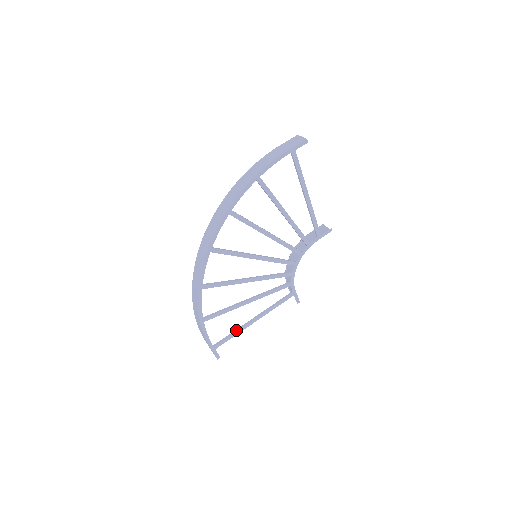
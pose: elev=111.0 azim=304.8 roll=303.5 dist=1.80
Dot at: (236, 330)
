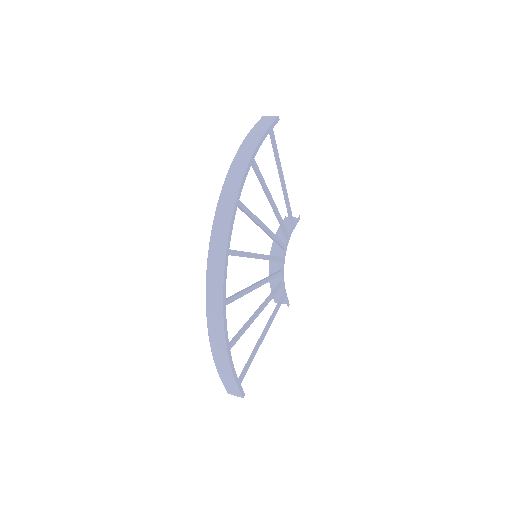
Dot at: (252, 354)
